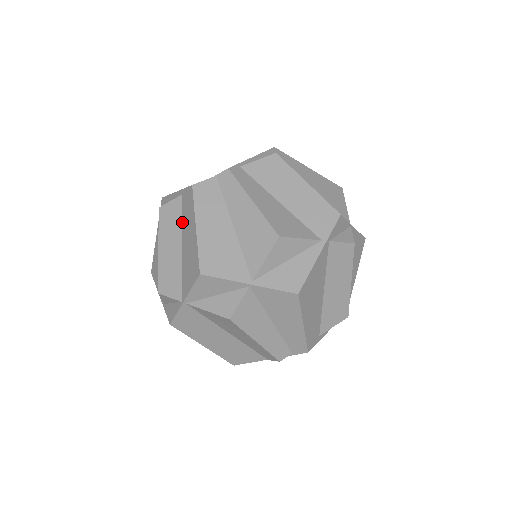
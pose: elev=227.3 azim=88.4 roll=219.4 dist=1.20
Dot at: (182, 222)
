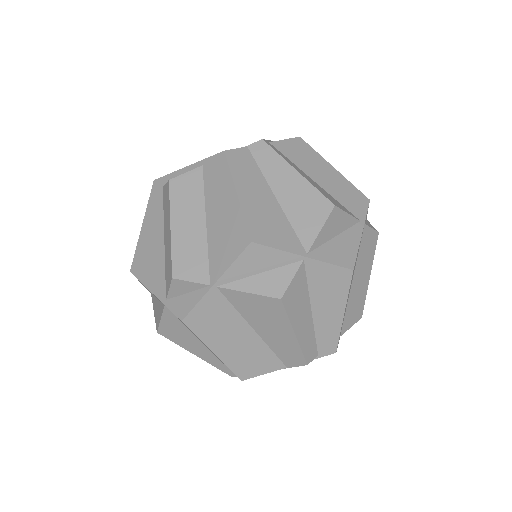
Dot at: (204, 195)
